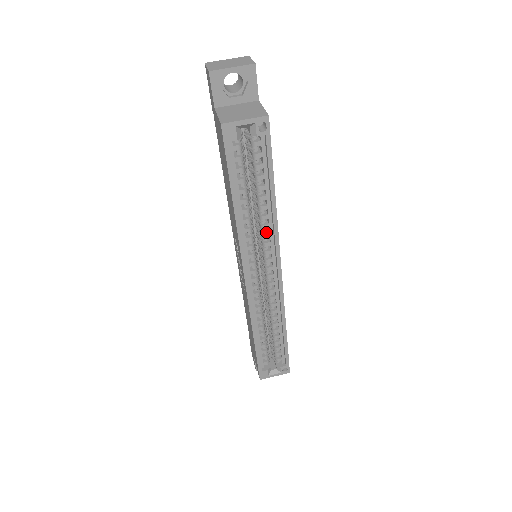
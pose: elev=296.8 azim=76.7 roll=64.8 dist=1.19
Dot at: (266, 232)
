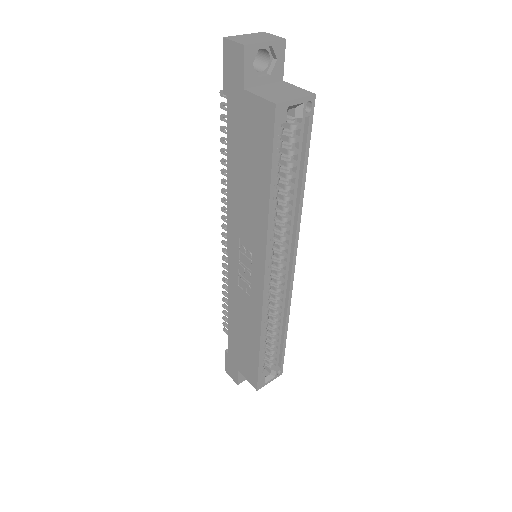
Dot at: (286, 225)
